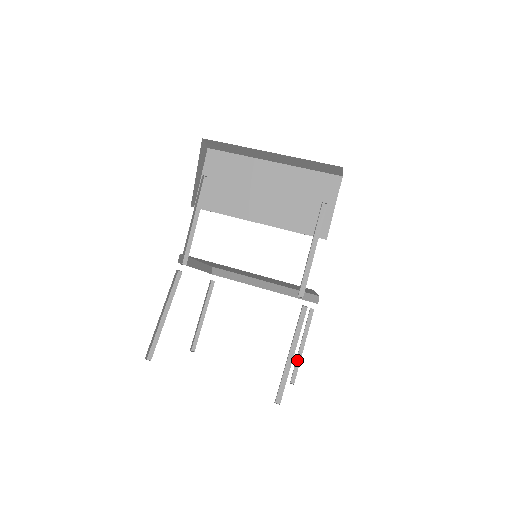
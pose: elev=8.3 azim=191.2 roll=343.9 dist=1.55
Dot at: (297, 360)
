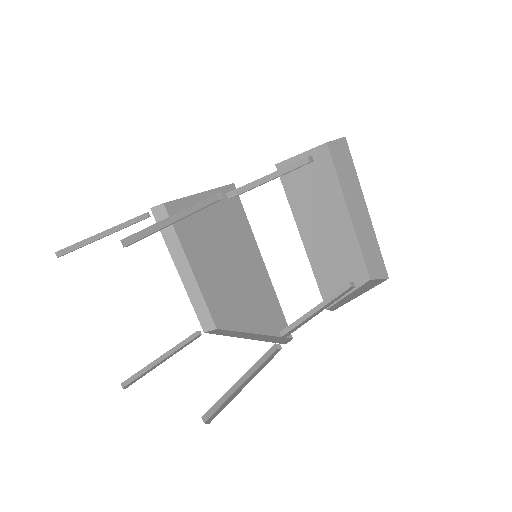
Dot at: (147, 367)
